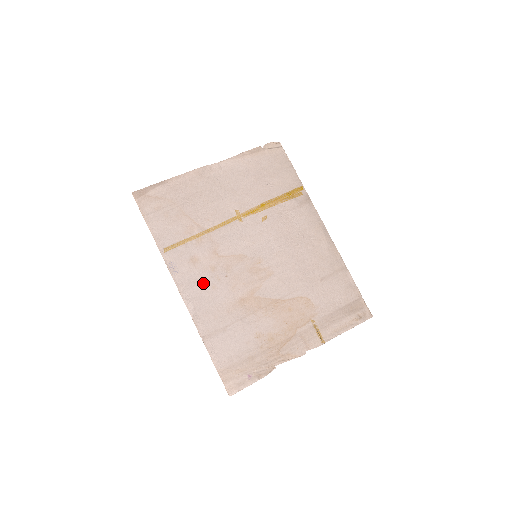
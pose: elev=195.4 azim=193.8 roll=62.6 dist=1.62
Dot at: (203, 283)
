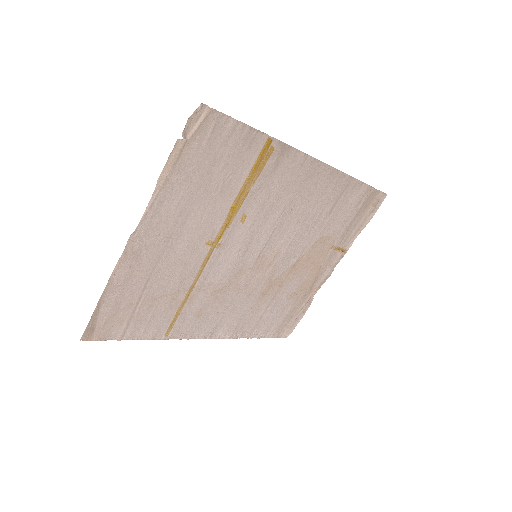
Dot at: (222, 317)
